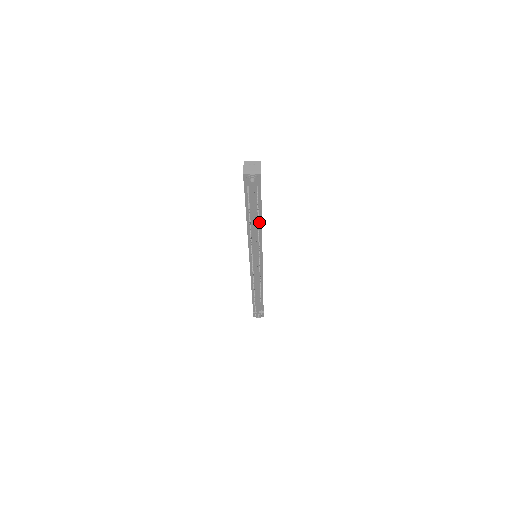
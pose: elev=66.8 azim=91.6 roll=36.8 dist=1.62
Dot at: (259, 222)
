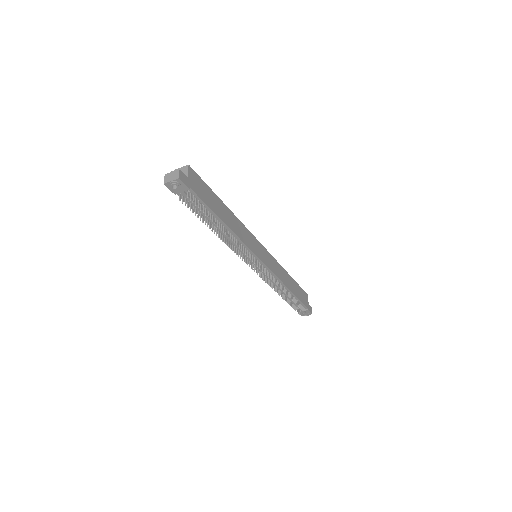
Dot at: (222, 224)
